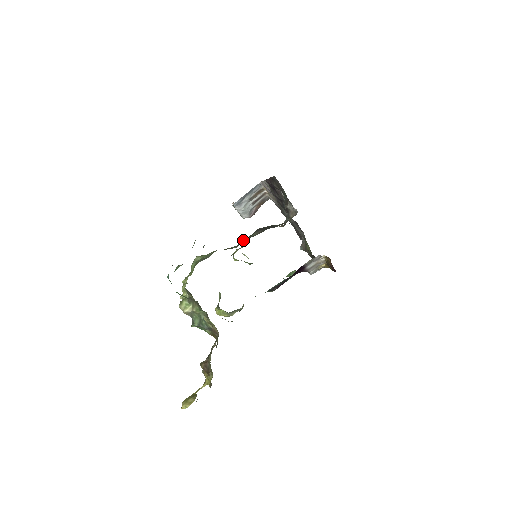
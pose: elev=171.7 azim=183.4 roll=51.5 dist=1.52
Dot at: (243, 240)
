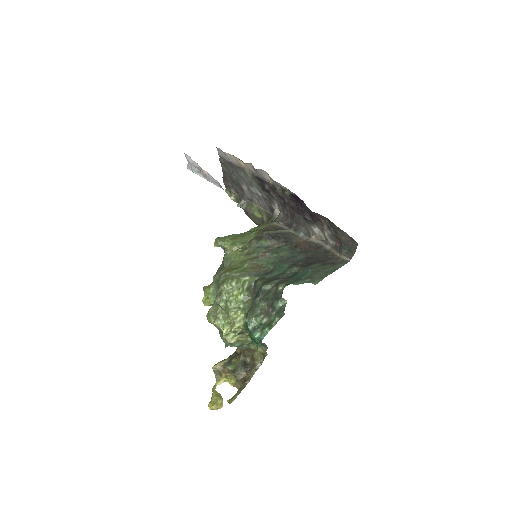
Dot at: (265, 254)
